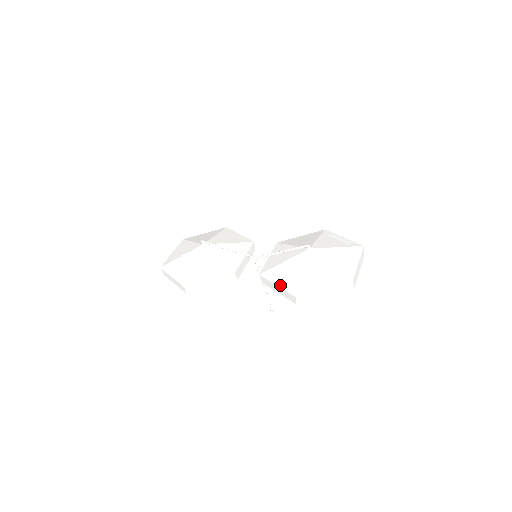
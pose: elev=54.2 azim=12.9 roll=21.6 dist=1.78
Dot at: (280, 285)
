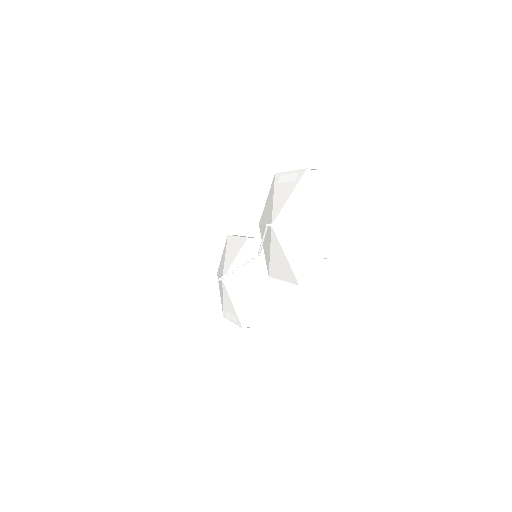
Dot at: (284, 279)
